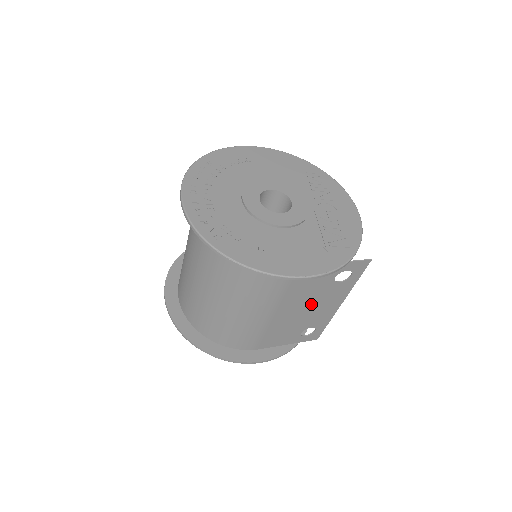
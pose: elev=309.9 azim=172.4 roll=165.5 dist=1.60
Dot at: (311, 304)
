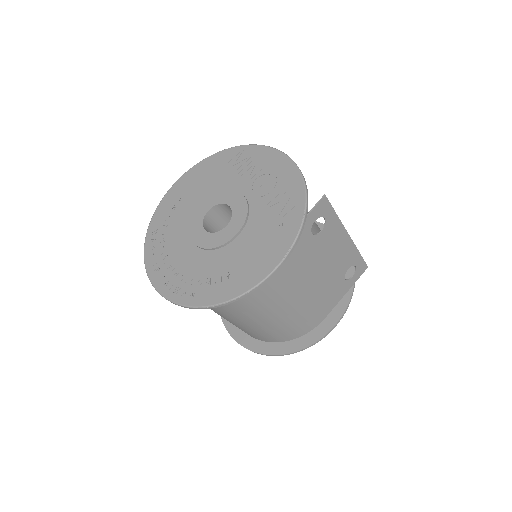
Dot at: (321, 262)
